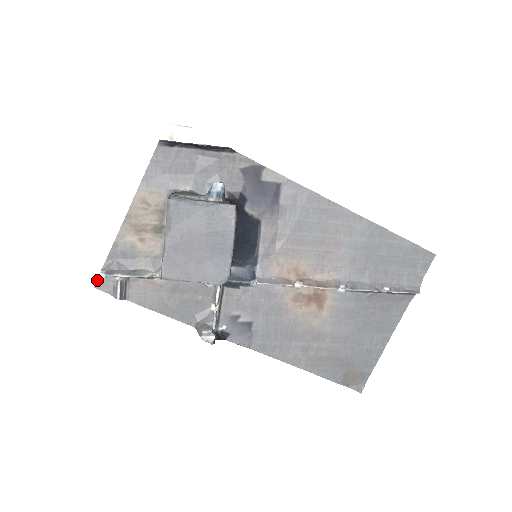
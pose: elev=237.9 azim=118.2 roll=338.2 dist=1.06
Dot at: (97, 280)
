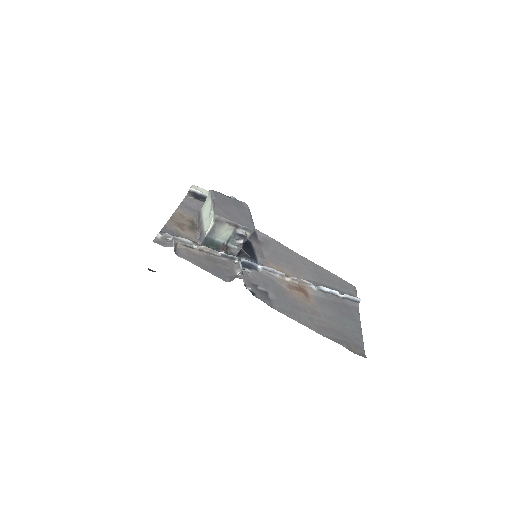
Dot at: (155, 239)
